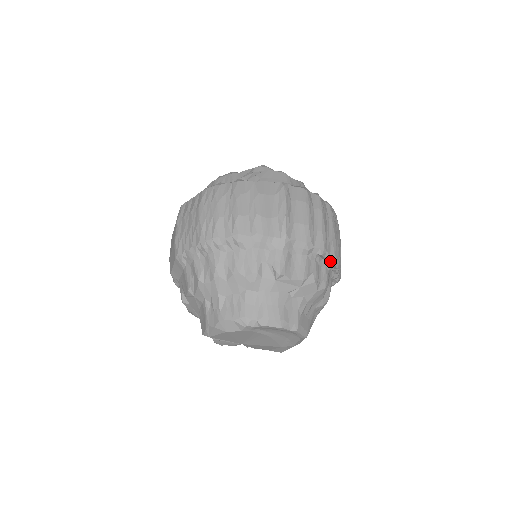
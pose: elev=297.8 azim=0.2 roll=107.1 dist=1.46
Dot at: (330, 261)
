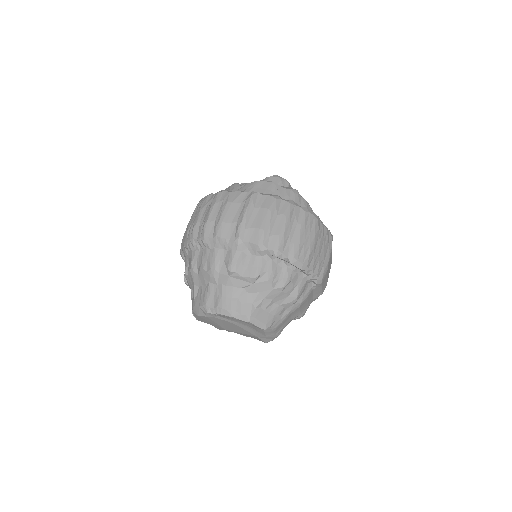
Dot at: (289, 262)
